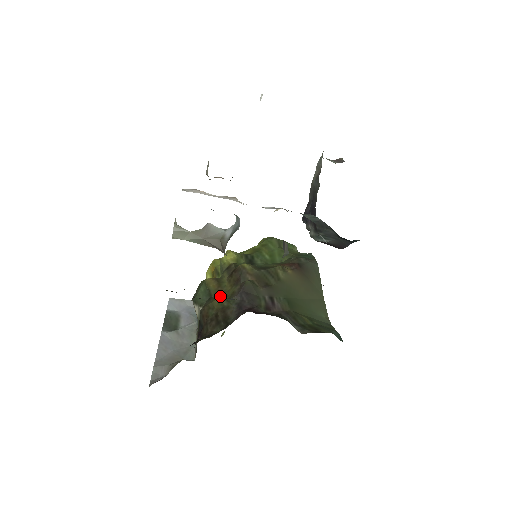
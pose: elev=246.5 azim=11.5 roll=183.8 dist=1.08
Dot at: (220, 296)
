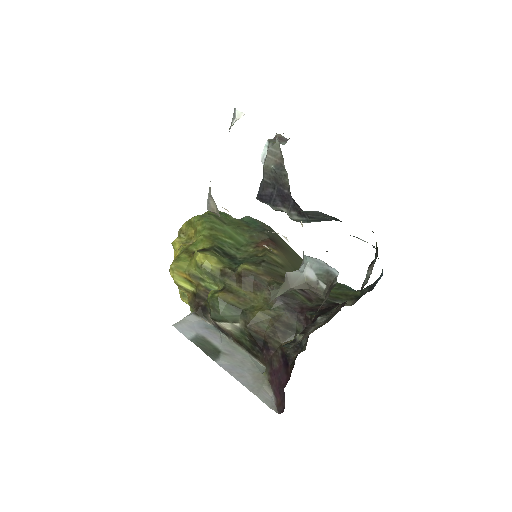
Dot at: (253, 307)
